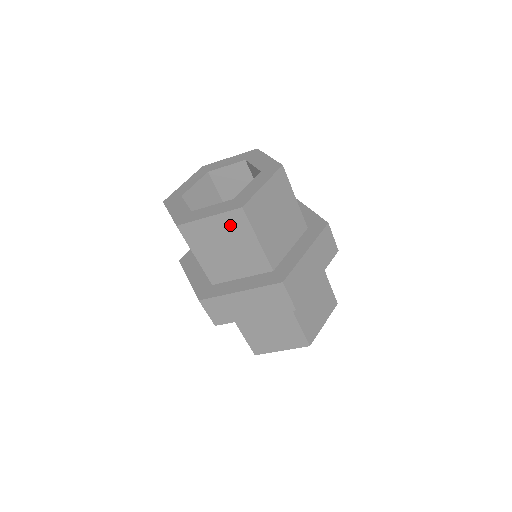
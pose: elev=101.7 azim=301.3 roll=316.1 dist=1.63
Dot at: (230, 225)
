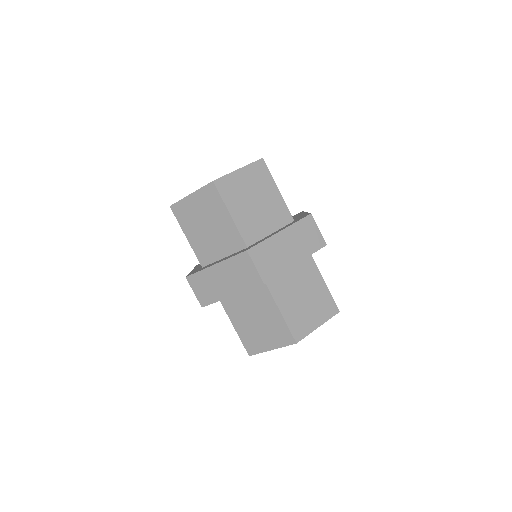
Dot at: (207, 200)
